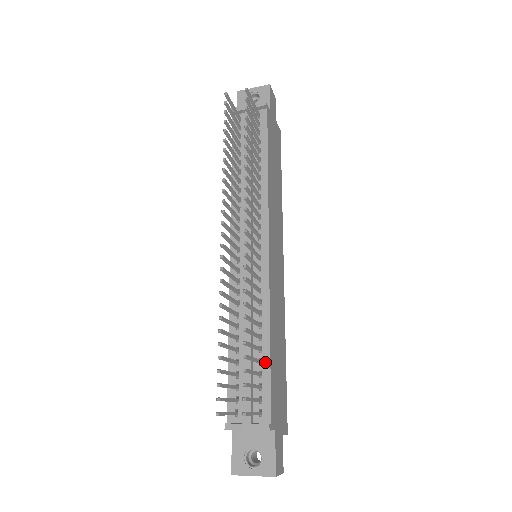
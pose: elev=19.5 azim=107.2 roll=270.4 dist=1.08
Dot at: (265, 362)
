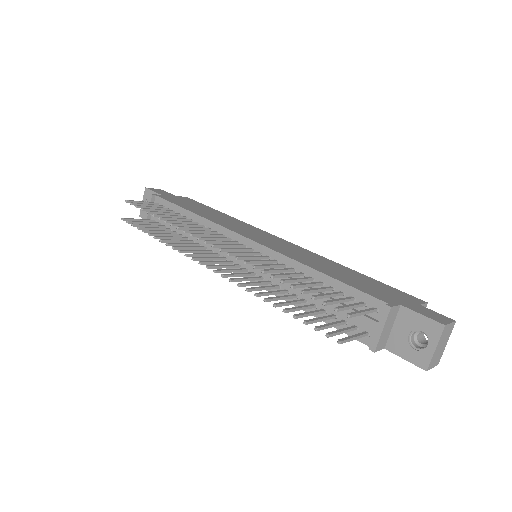
Dot at: (333, 284)
